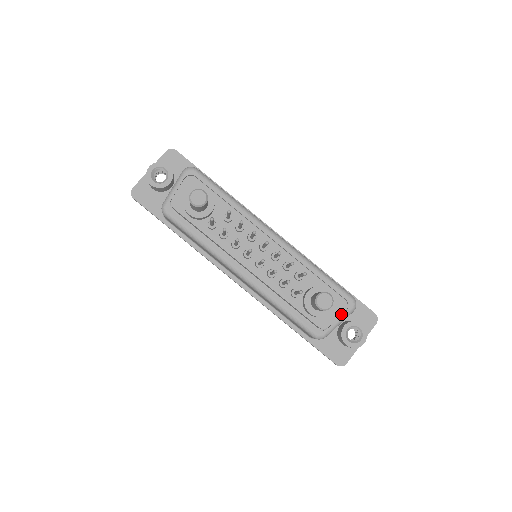
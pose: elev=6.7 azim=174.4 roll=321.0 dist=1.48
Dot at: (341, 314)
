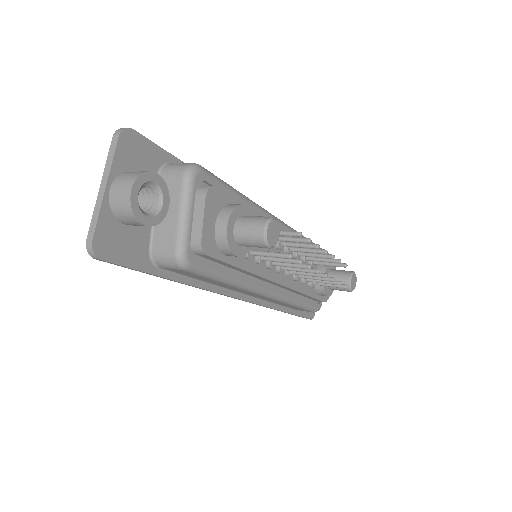
Dot at: occluded
